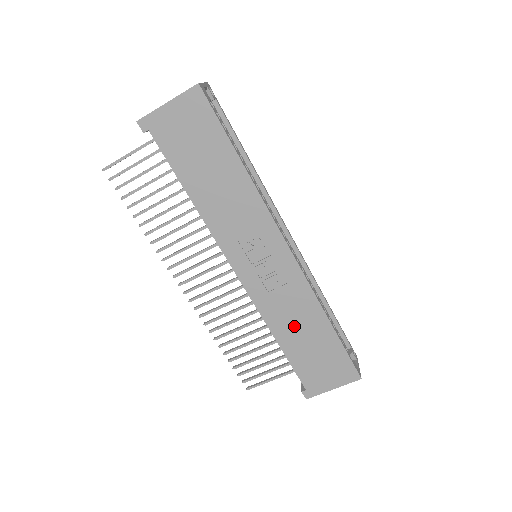
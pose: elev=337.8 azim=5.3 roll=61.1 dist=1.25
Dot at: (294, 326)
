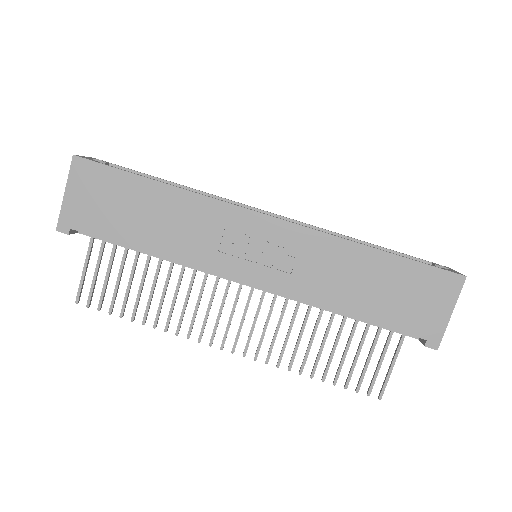
Dot at: (347, 284)
